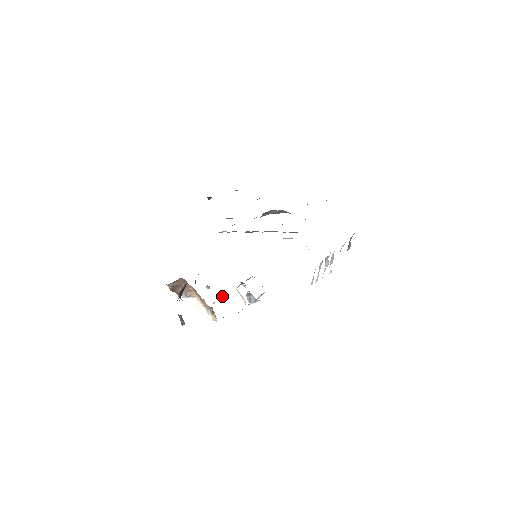
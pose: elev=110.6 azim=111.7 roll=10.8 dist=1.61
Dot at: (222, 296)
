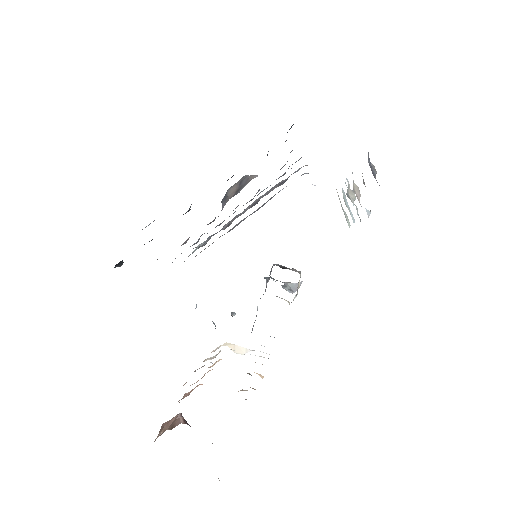
Dot at: (256, 315)
